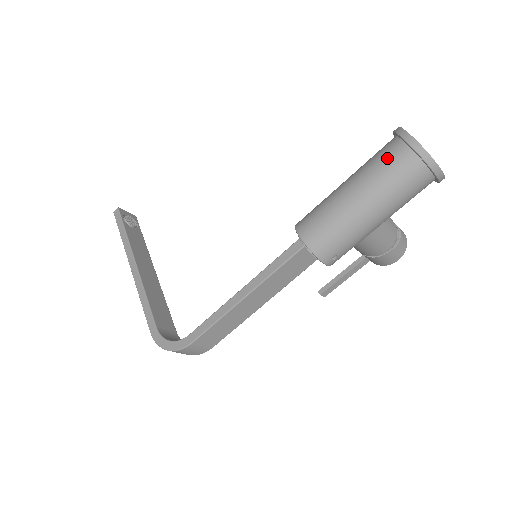
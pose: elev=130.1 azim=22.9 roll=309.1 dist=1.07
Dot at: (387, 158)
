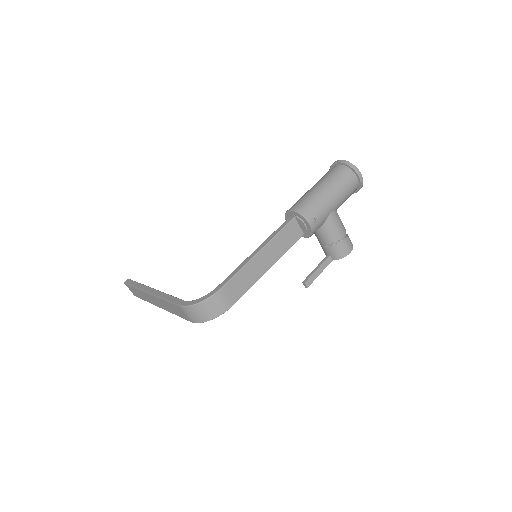
Dot at: (331, 171)
